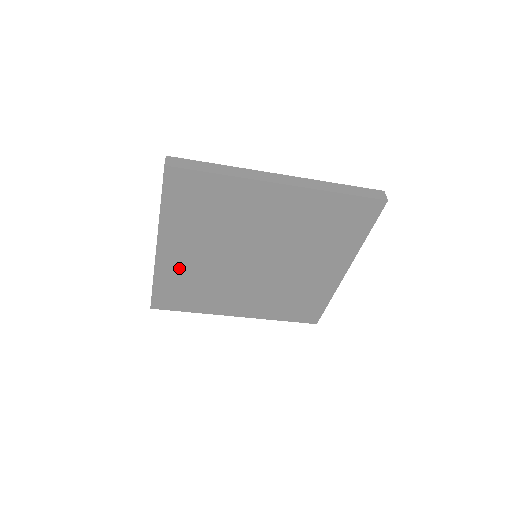
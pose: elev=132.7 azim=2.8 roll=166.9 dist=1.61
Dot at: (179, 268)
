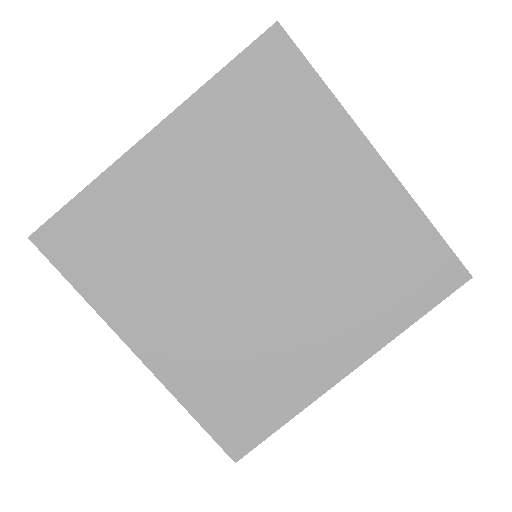
Dot at: (145, 191)
